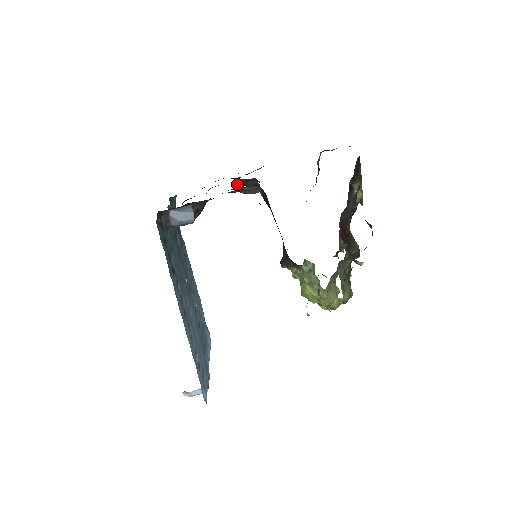
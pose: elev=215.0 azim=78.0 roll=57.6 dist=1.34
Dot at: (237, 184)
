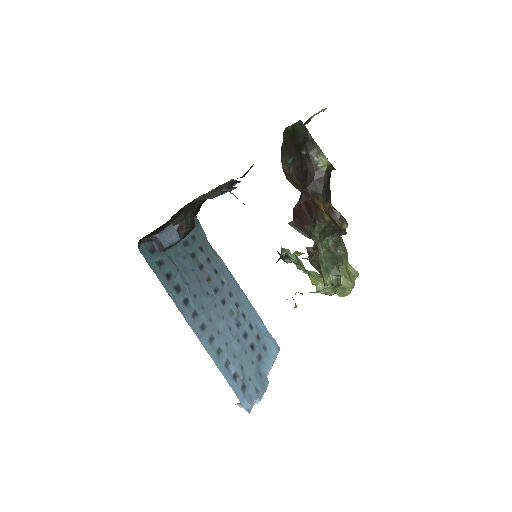
Dot at: occluded
